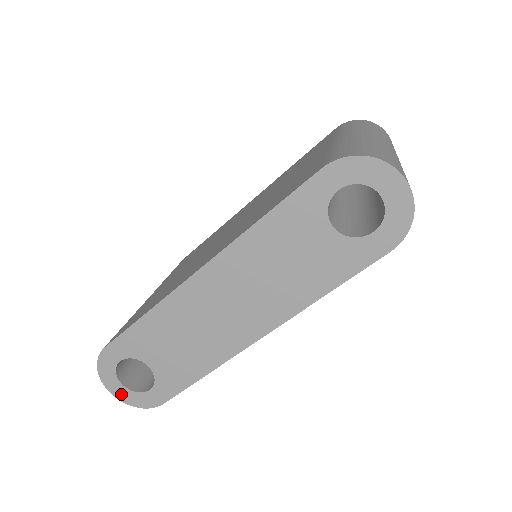
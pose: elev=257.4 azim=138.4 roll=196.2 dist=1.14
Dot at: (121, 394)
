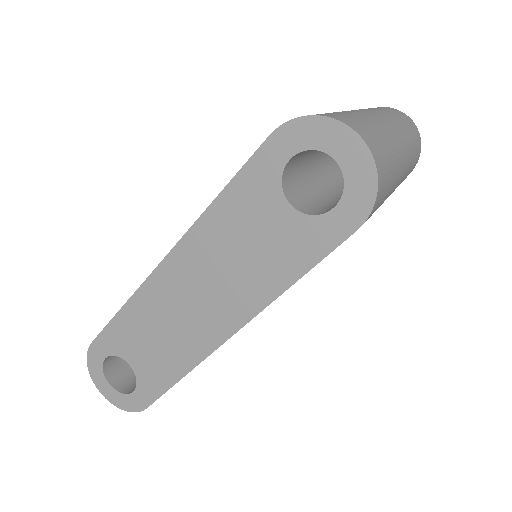
Dot at: (109, 394)
